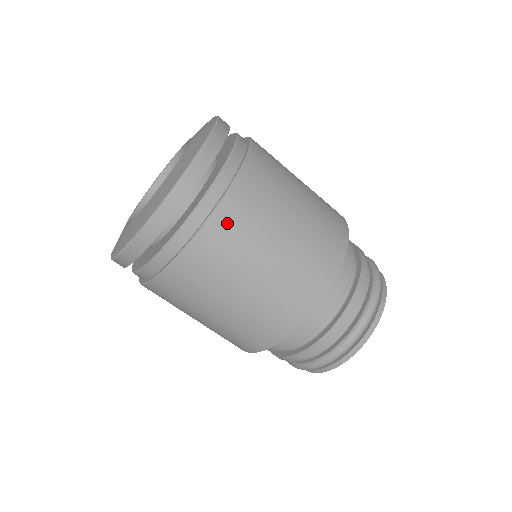
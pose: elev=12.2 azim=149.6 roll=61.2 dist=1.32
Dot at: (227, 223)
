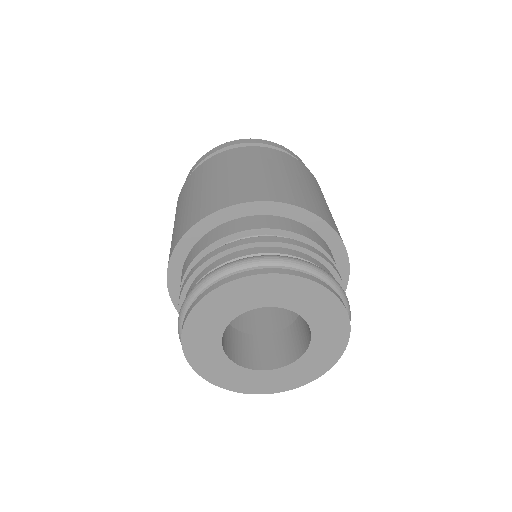
Dot at: (261, 152)
